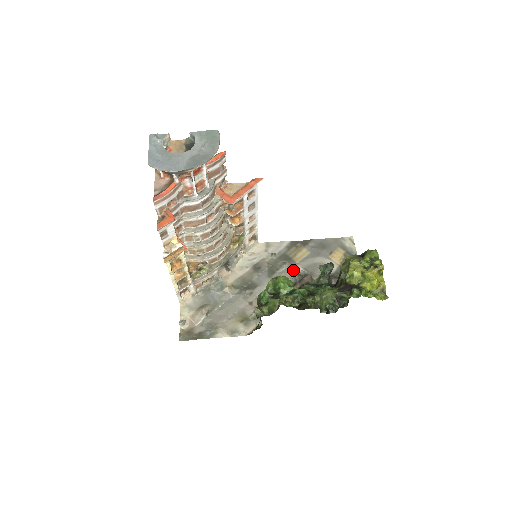
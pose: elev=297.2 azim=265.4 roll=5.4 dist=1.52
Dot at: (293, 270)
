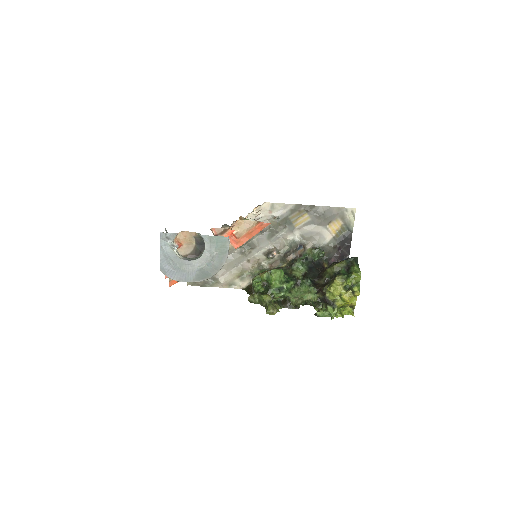
Dot at: (291, 236)
